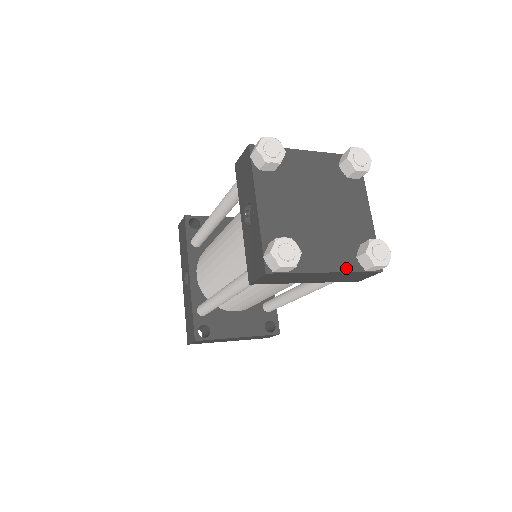
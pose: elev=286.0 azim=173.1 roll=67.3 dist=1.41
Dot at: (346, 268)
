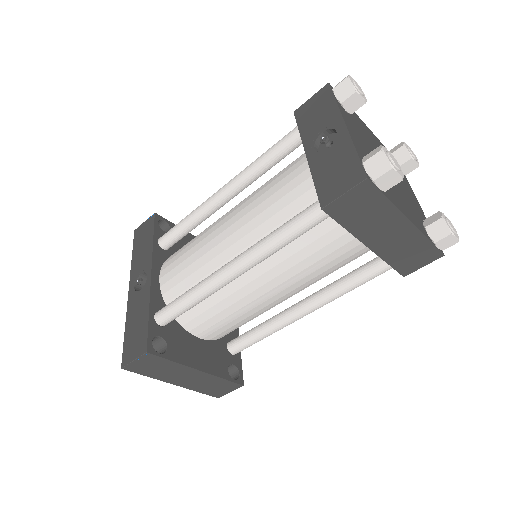
Dot at: (421, 230)
